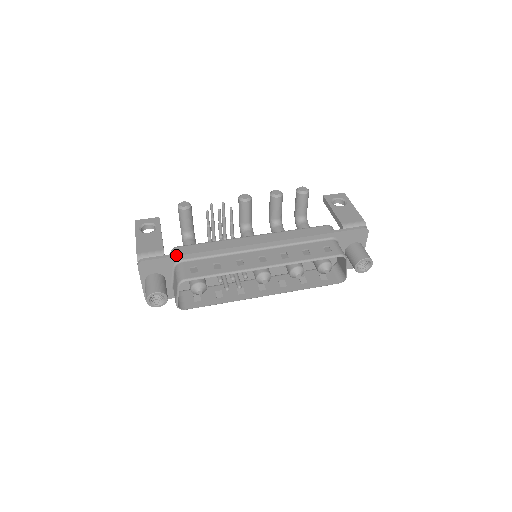
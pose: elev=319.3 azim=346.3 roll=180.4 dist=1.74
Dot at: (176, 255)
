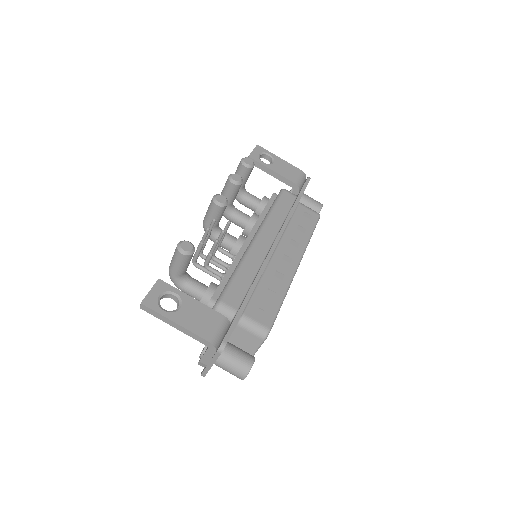
Dot at: (242, 312)
